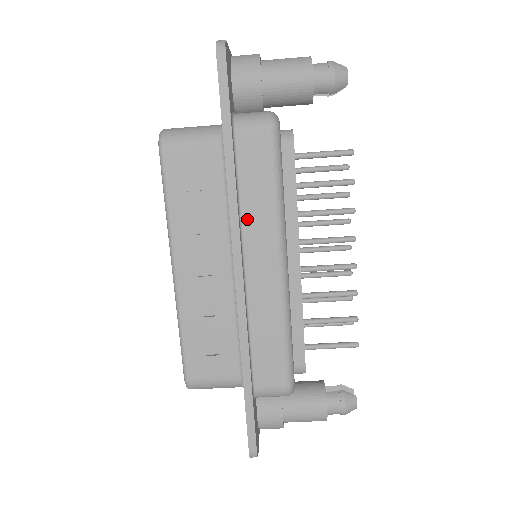
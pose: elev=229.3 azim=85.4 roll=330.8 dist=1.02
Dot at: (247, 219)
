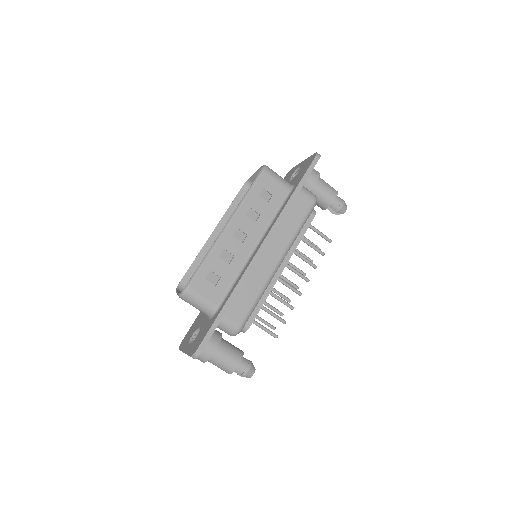
Dot at: (280, 229)
